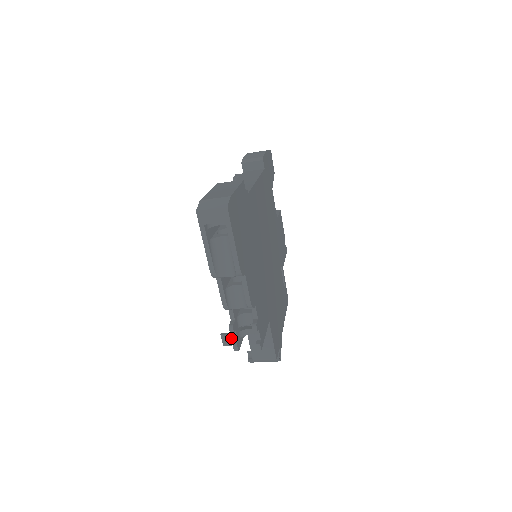
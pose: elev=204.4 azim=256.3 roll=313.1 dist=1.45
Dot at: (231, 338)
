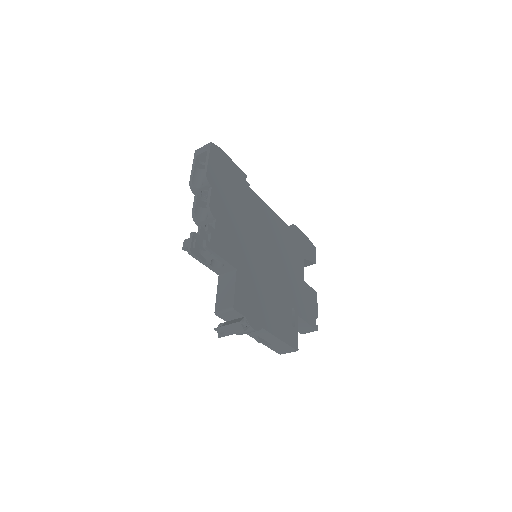
Dot at: (189, 241)
